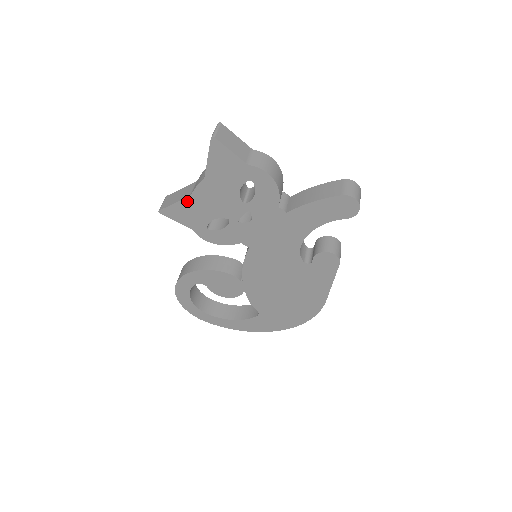
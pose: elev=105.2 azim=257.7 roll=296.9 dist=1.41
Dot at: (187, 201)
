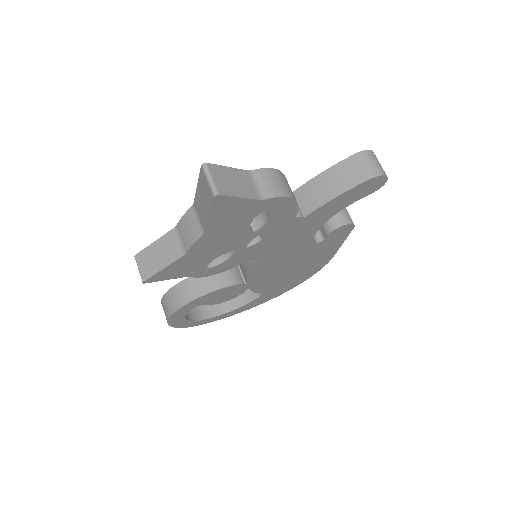
Dot at: (181, 260)
